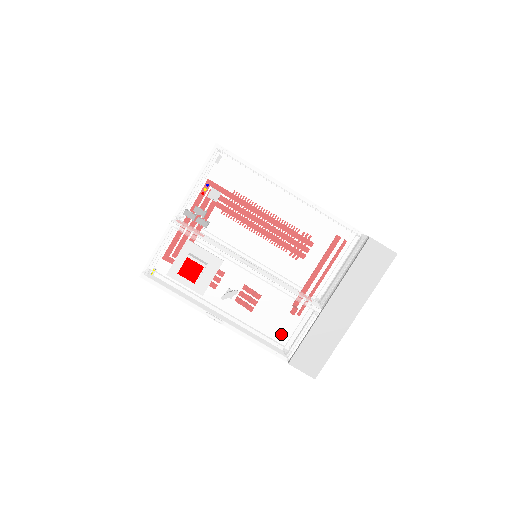
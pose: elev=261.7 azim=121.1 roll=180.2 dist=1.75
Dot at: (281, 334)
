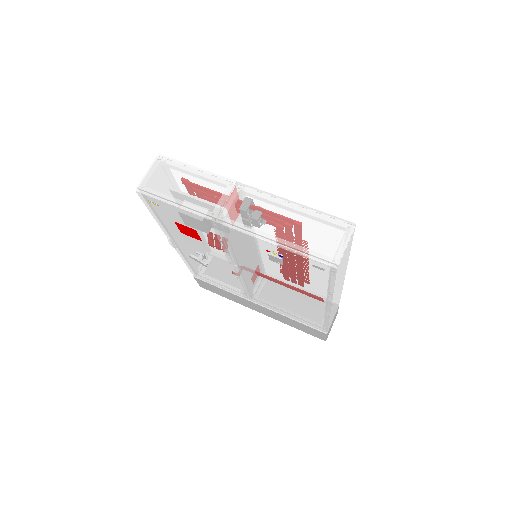
Dot at: (208, 277)
